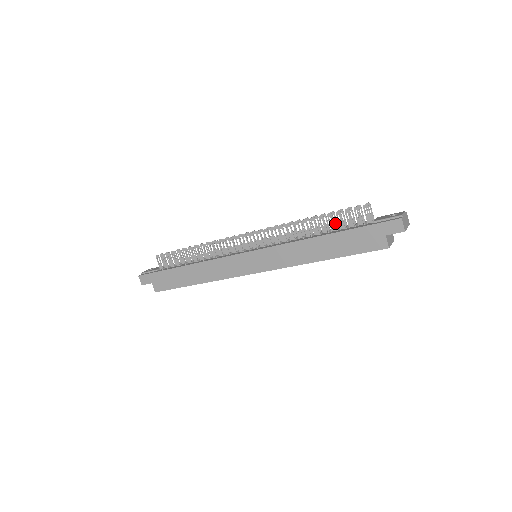
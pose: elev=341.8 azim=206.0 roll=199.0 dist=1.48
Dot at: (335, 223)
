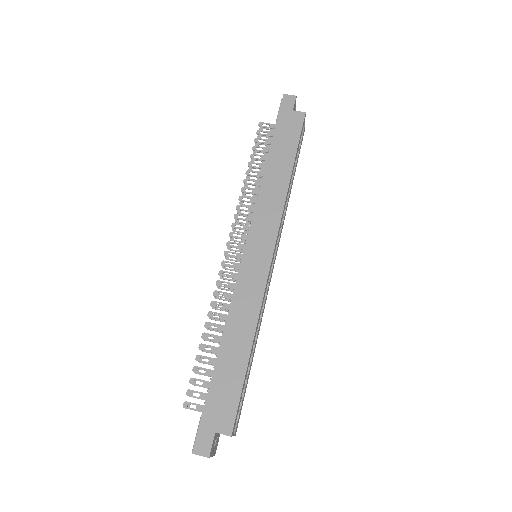
Dot at: (263, 162)
